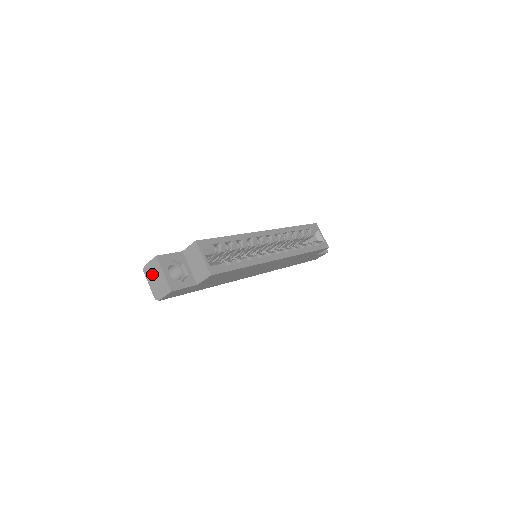
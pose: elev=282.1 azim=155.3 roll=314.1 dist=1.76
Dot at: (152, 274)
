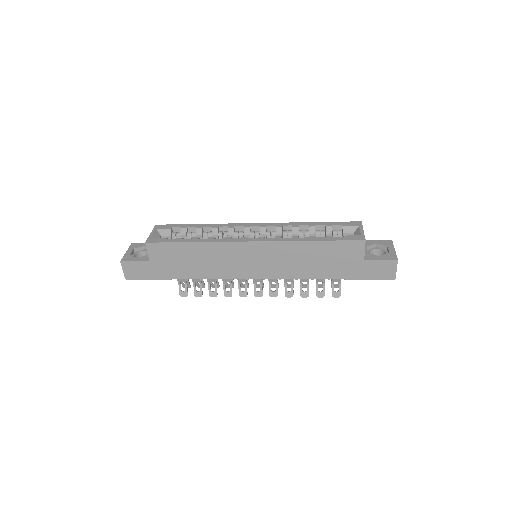
Dot at: occluded
